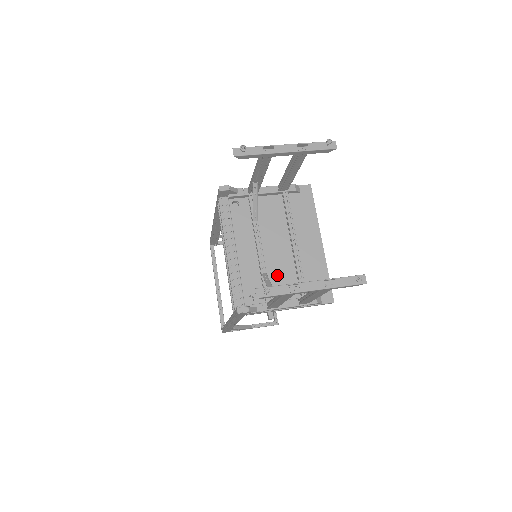
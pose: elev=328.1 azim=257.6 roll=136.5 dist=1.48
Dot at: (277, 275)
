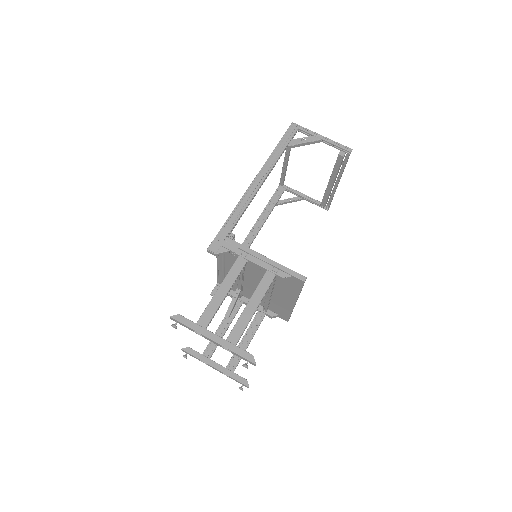
Dot at: (251, 292)
